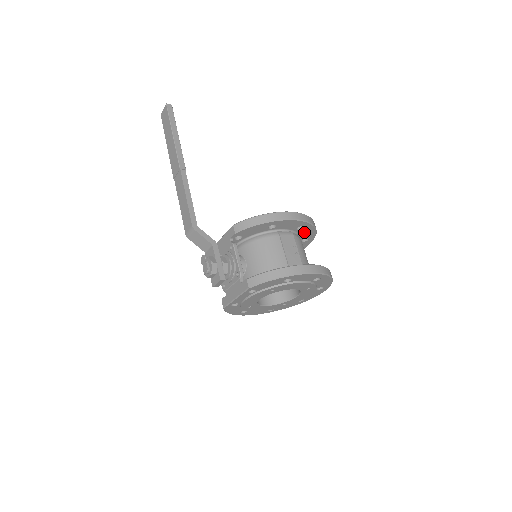
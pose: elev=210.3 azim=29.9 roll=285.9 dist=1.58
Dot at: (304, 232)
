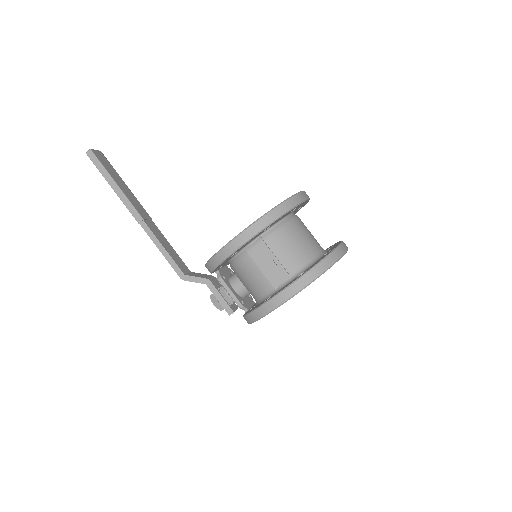
Dot at: (278, 220)
